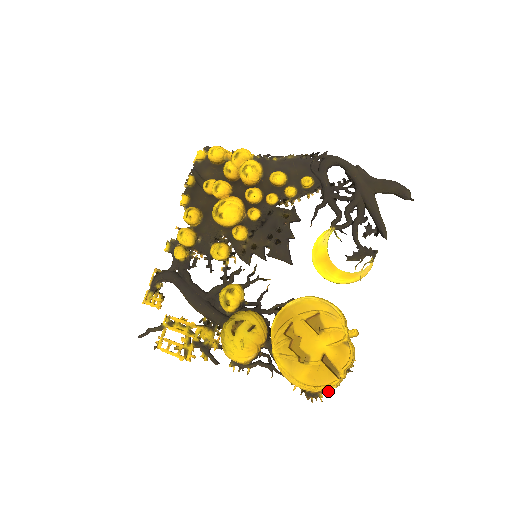
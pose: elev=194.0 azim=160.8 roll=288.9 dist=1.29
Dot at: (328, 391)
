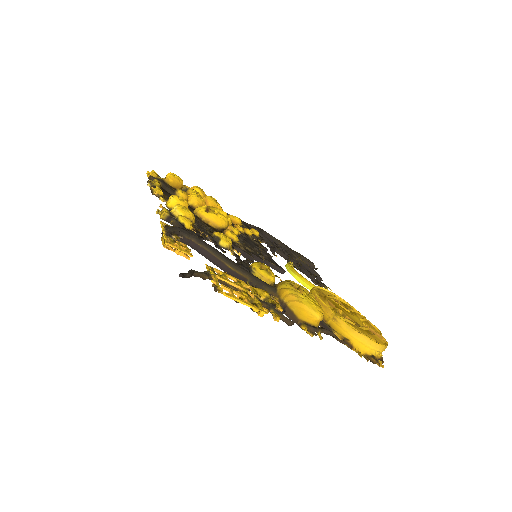
Dot at: occluded
